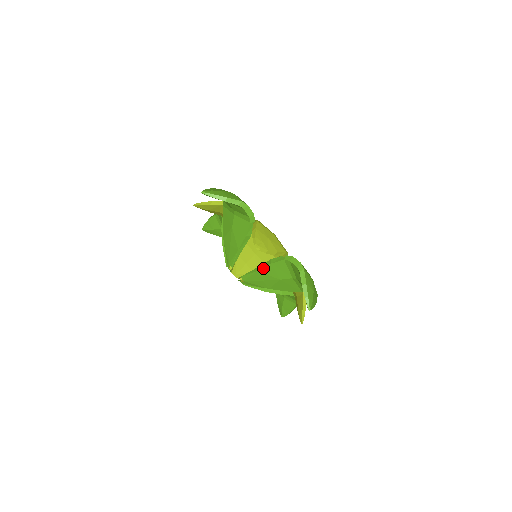
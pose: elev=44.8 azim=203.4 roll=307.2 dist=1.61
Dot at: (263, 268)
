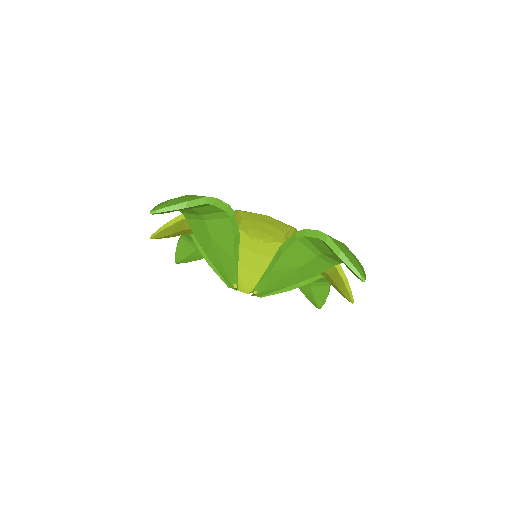
Dot at: (276, 264)
